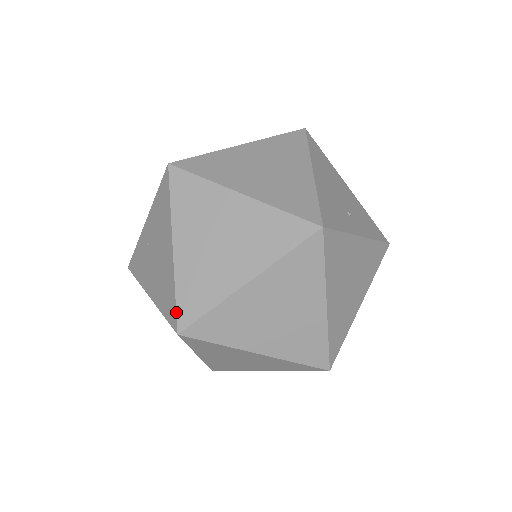
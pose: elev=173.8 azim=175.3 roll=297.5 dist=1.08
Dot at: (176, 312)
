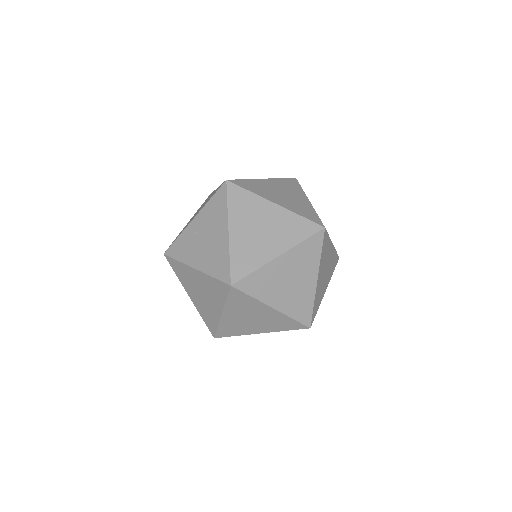
Dot at: (230, 271)
